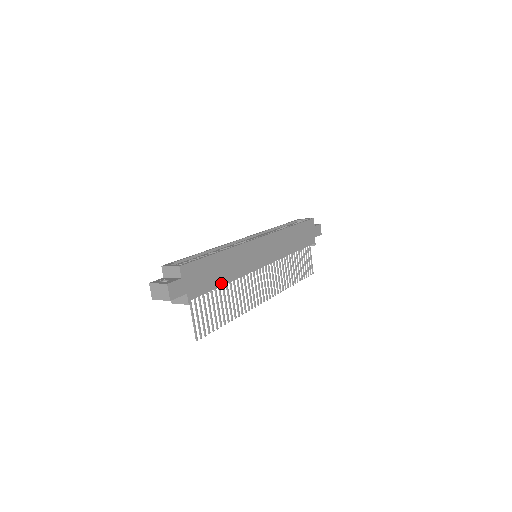
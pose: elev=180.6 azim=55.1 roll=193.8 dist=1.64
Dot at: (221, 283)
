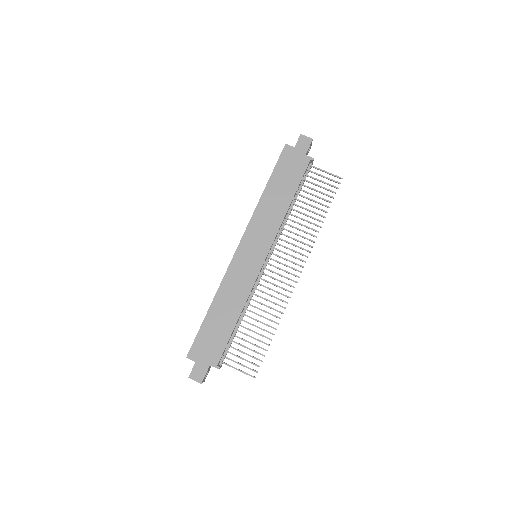
Dot at: (233, 324)
